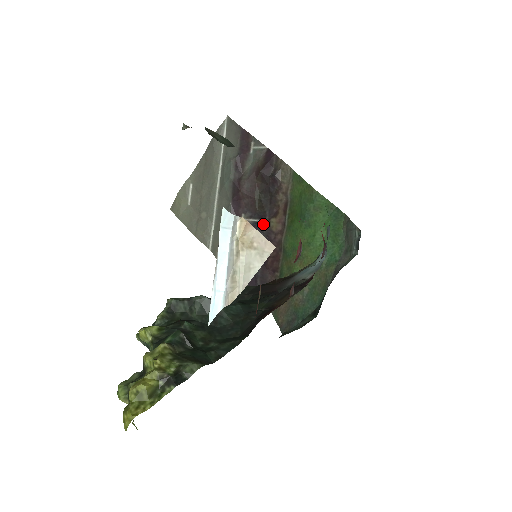
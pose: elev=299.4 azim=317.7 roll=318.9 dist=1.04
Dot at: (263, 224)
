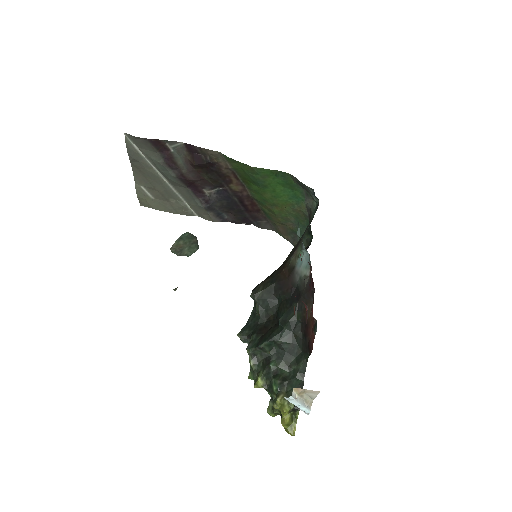
Dot at: (225, 190)
